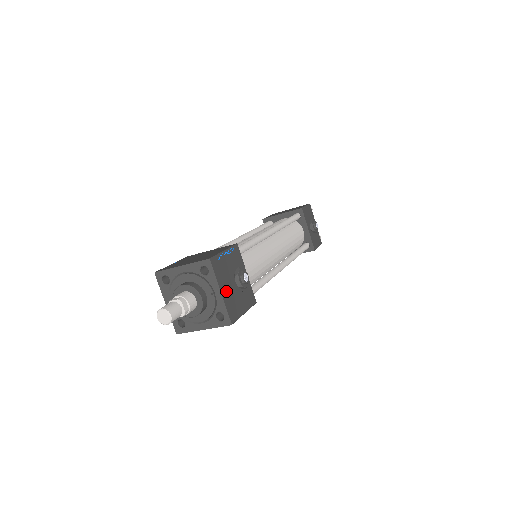
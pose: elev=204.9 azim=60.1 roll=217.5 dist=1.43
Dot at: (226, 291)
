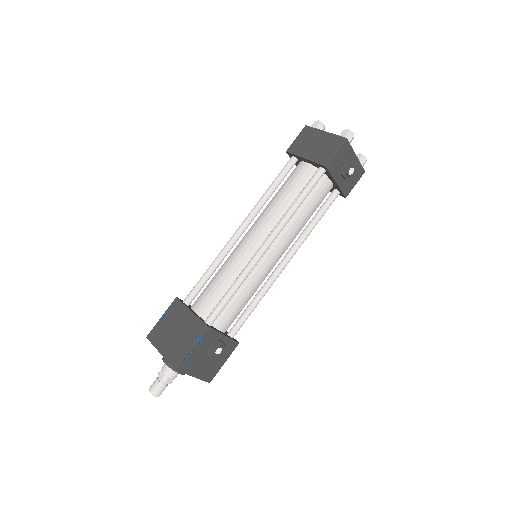
Dot at: (199, 370)
